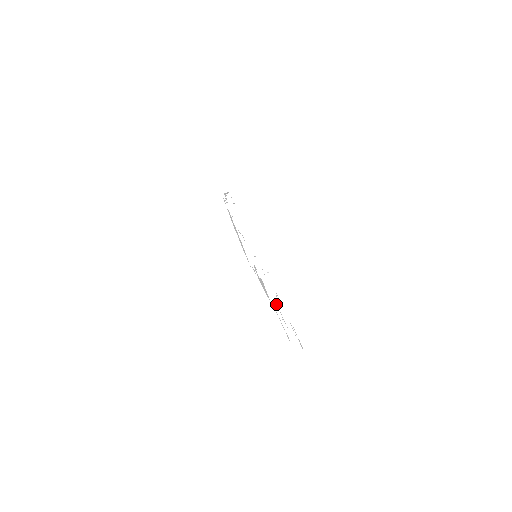
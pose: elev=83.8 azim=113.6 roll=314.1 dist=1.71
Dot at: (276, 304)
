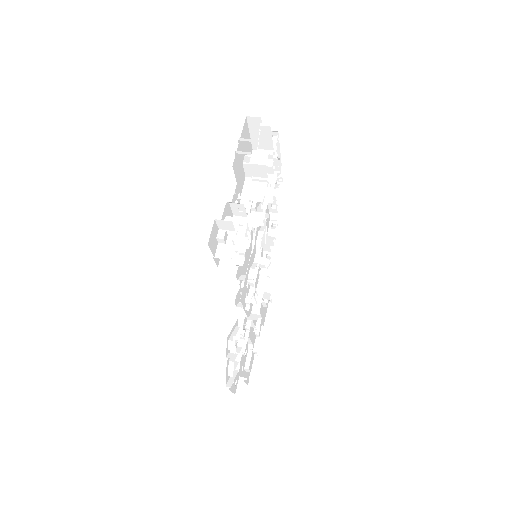
Dot at: (240, 219)
